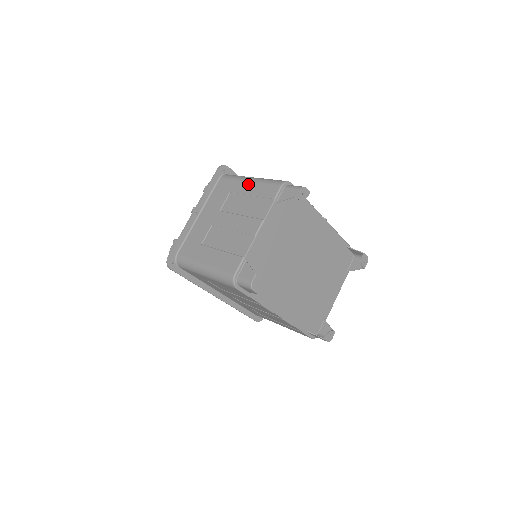
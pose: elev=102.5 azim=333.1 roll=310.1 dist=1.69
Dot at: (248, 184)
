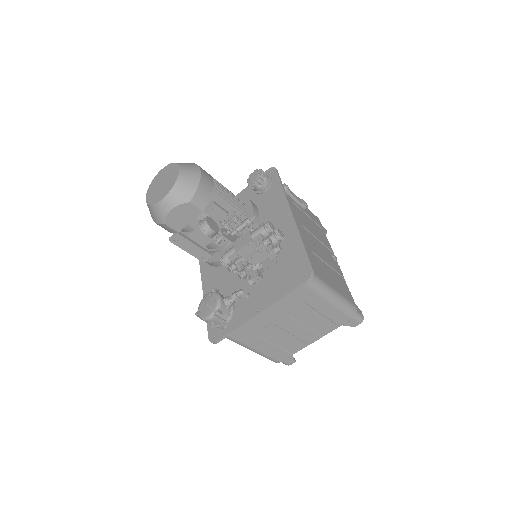
Dot at: (326, 305)
